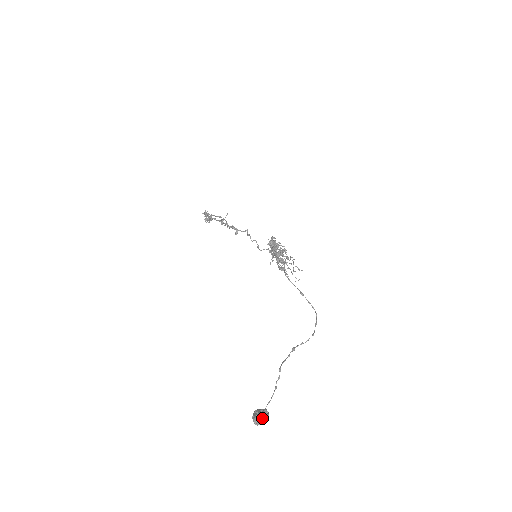
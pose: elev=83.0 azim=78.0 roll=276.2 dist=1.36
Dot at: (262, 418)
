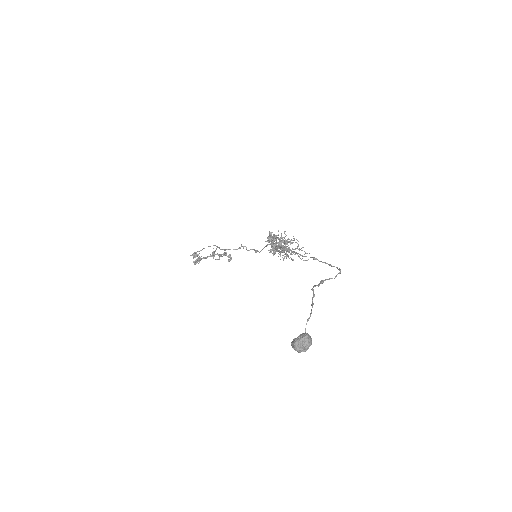
Dot at: (304, 337)
